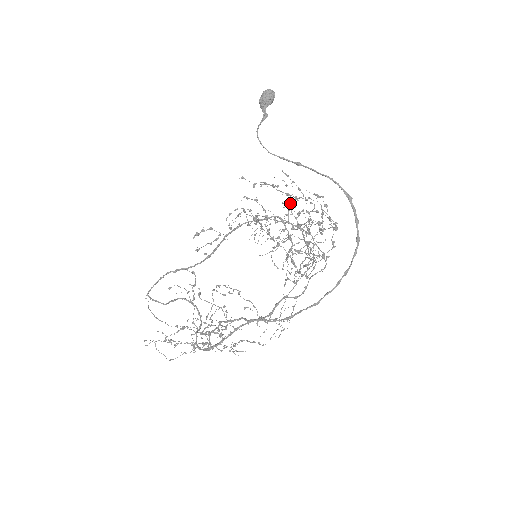
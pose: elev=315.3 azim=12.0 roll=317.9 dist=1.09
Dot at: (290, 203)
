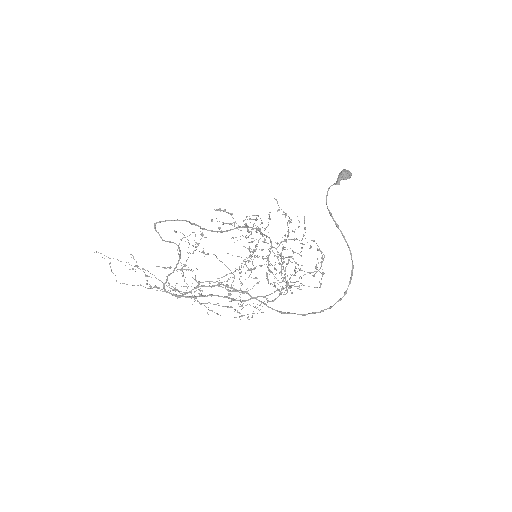
Dot at: occluded
